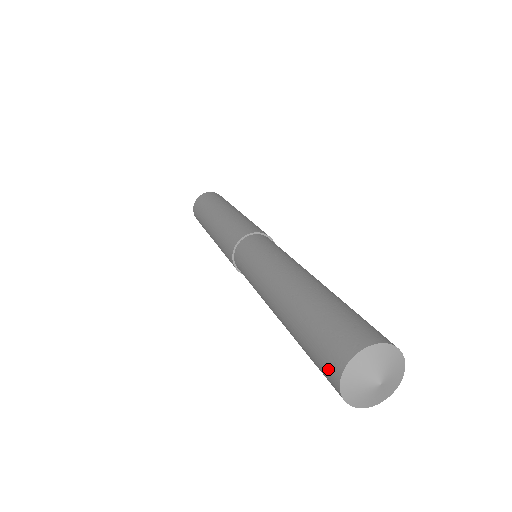
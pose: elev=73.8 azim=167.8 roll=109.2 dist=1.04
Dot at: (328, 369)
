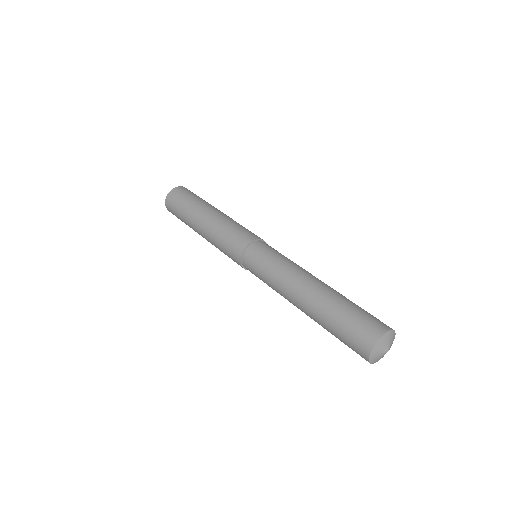
Dot at: (359, 354)
